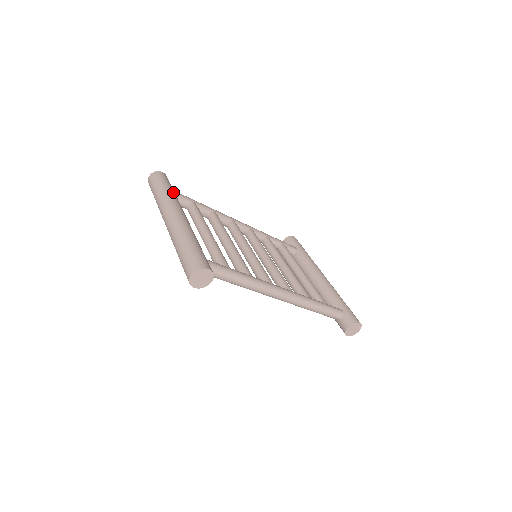
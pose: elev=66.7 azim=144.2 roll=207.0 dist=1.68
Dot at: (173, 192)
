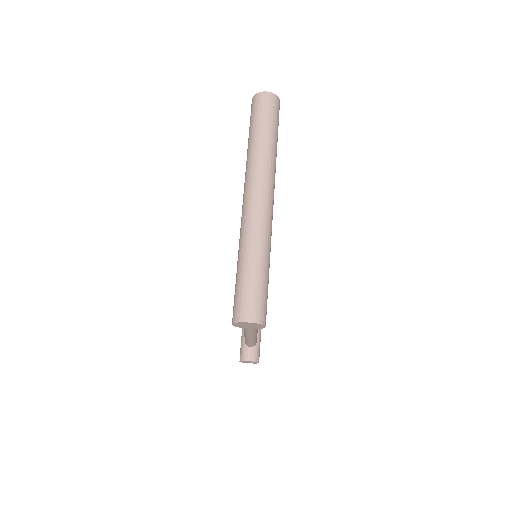
Dot at: occluded
